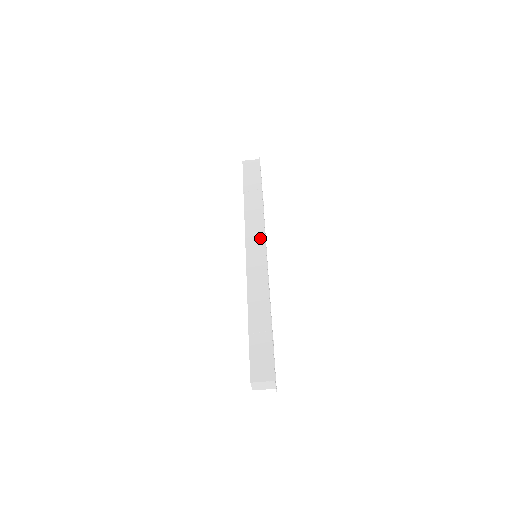
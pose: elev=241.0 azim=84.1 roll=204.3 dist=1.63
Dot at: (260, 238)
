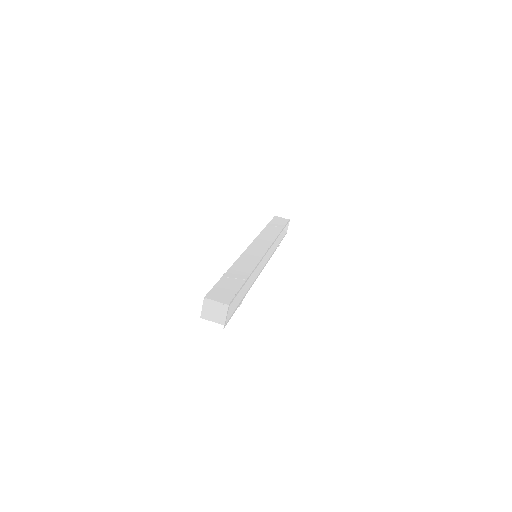
Dot at: (266, 245)
